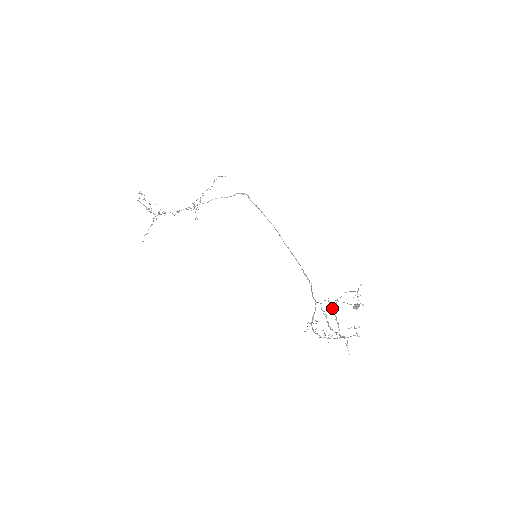
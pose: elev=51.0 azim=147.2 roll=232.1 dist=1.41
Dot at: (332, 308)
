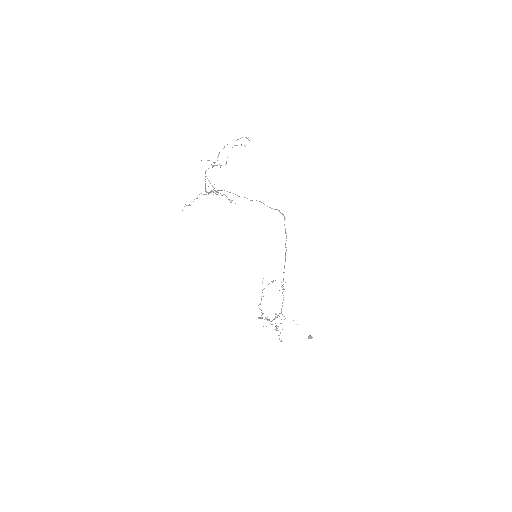
Dot at: occluded
